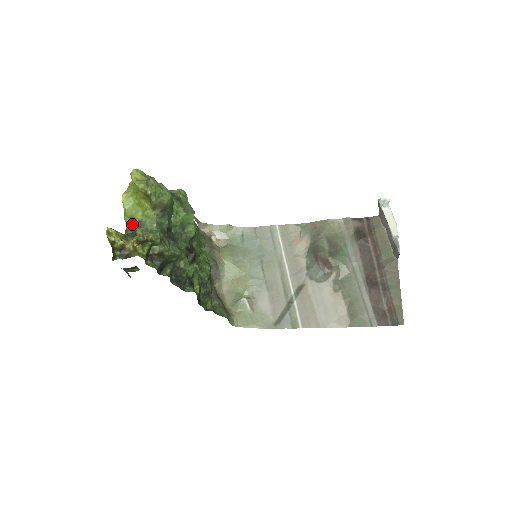
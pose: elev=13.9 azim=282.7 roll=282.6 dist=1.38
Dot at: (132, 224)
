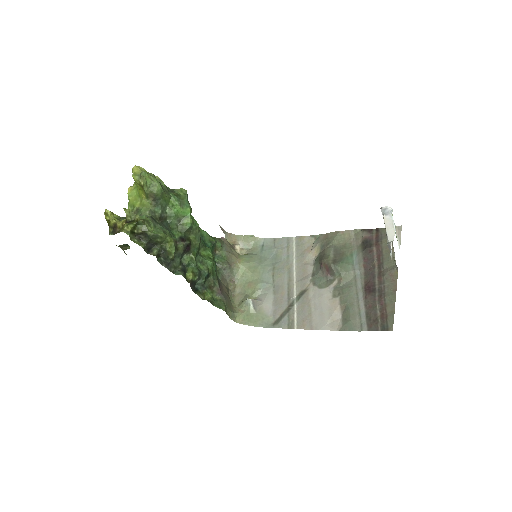
Dot at: (132, 211)
